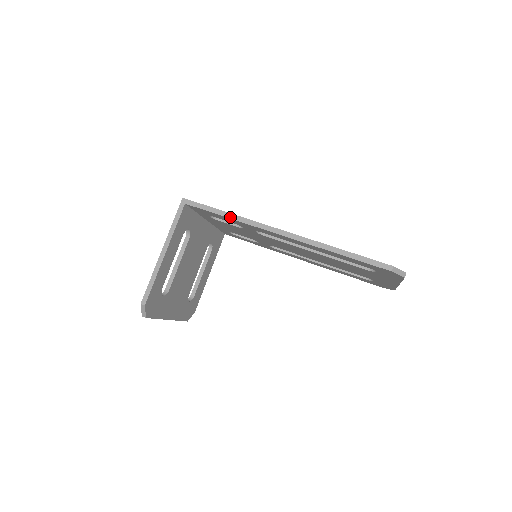
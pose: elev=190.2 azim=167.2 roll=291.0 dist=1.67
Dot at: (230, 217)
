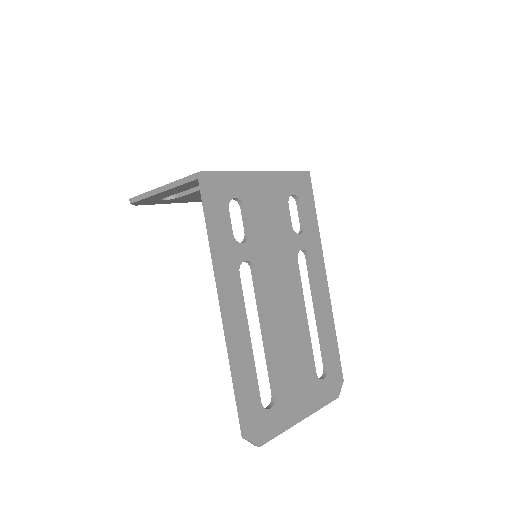
Dot at: (209, 241)
